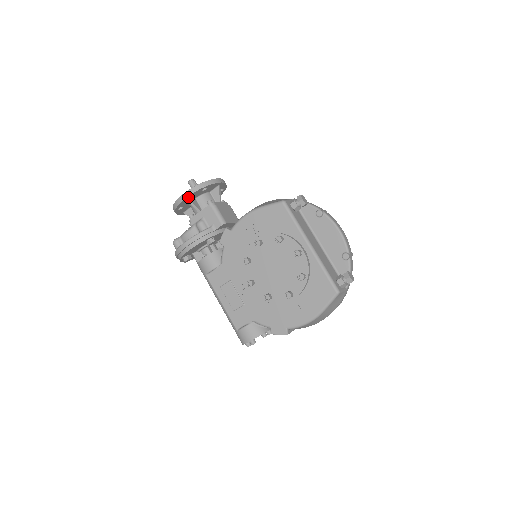
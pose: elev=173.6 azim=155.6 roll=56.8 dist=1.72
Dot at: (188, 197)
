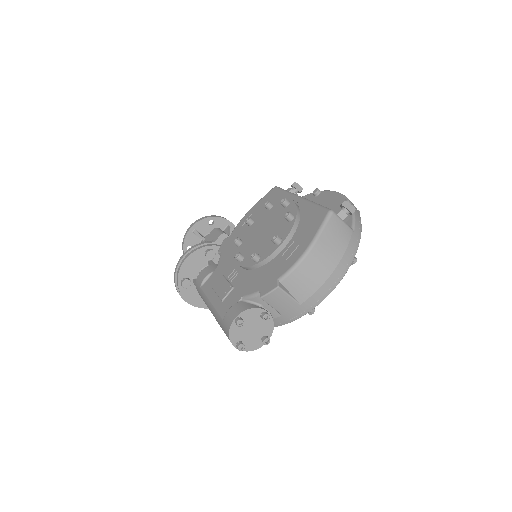
Dot at: (194, 228)
